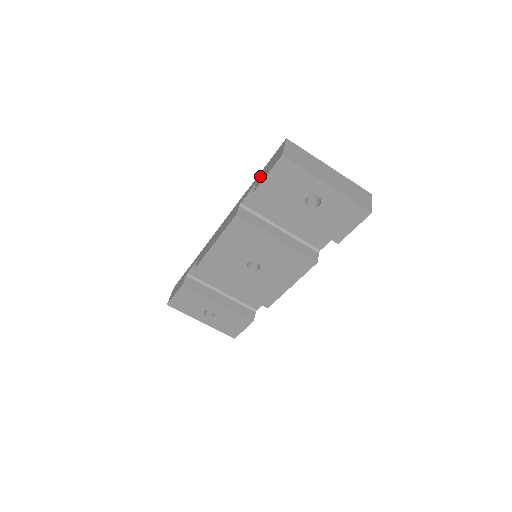
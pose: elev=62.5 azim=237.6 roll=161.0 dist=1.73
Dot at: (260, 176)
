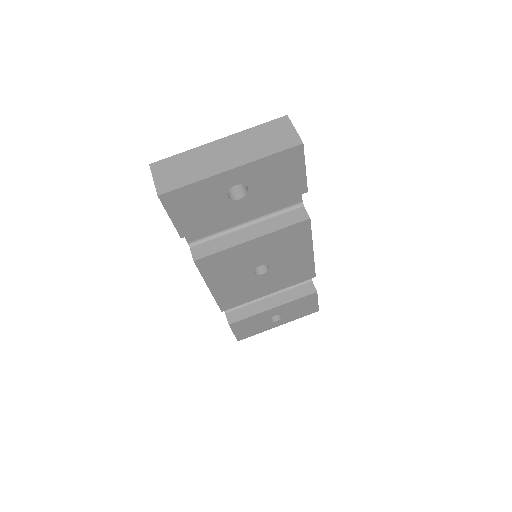
Dot at: occluded
